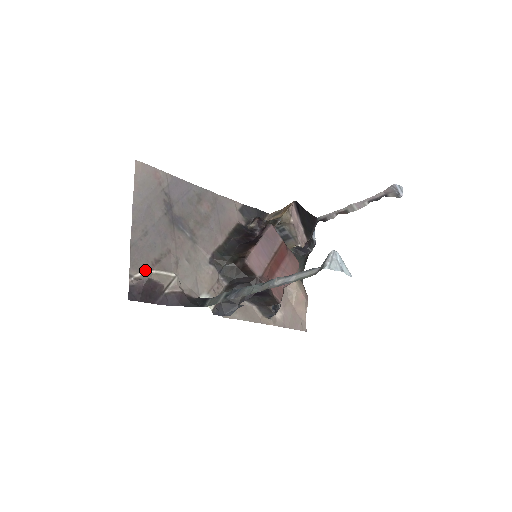
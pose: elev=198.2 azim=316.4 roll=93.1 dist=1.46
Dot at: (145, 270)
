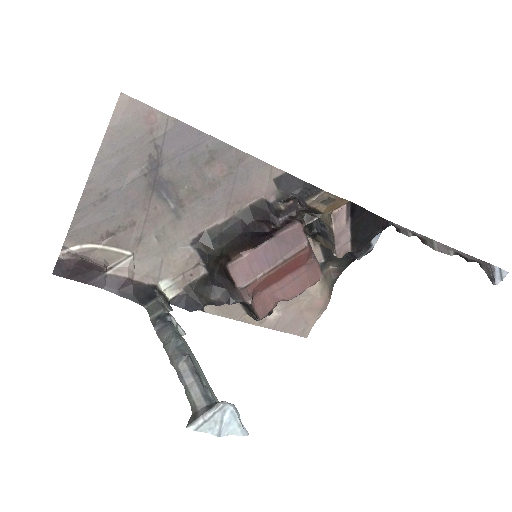
Dot at: (88, 243)
